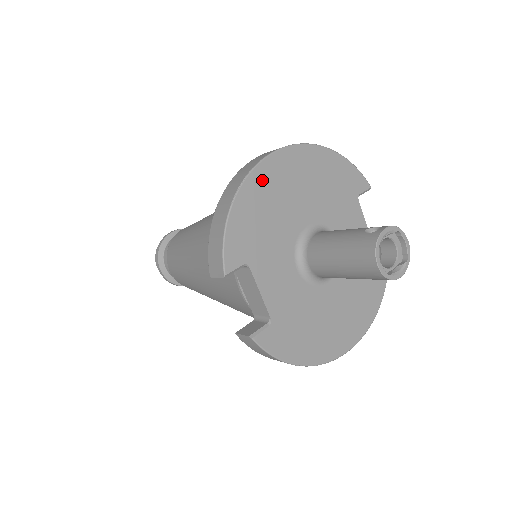
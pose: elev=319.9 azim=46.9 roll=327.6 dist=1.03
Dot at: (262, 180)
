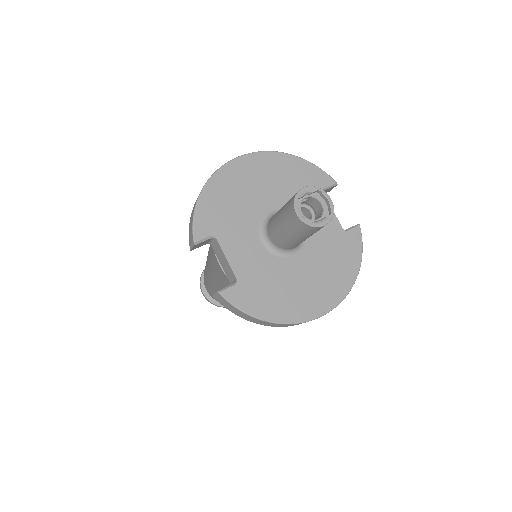
Dot at: (227, 177)
